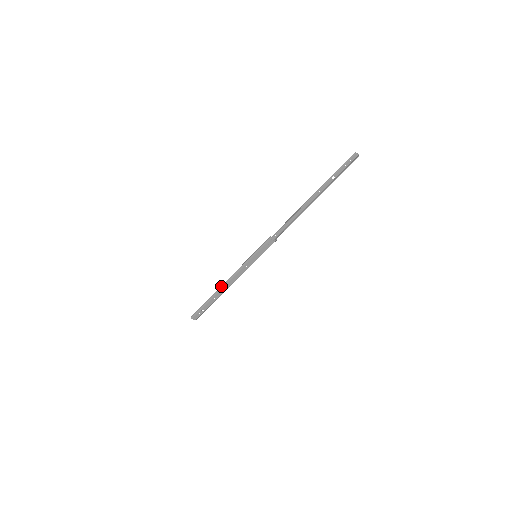
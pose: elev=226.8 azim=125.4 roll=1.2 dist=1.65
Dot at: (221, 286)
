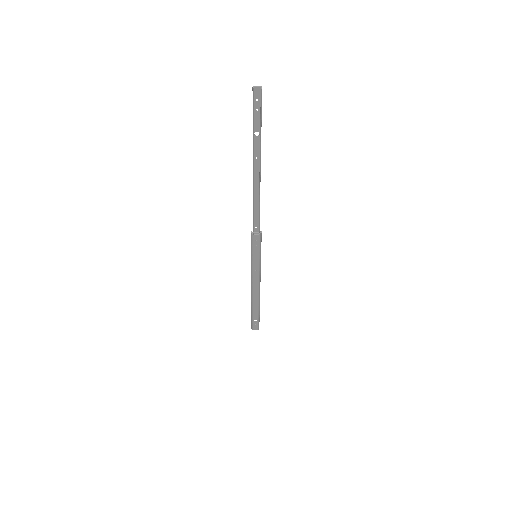
Dot at: (251, 295)
